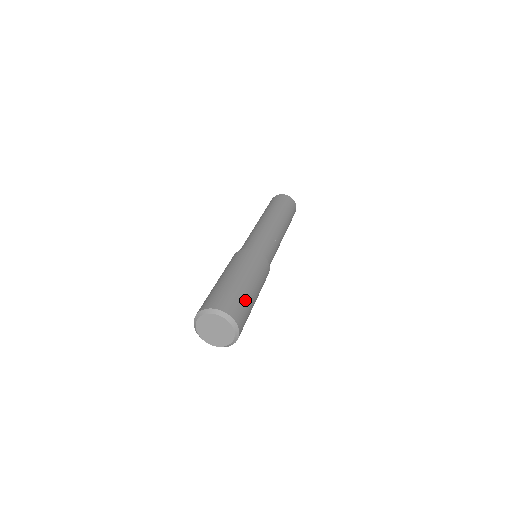
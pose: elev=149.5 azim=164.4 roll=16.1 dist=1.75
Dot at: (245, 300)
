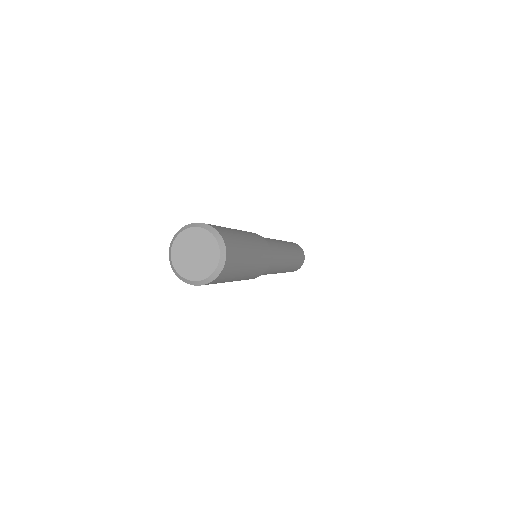
Dot at: (238, 239)
